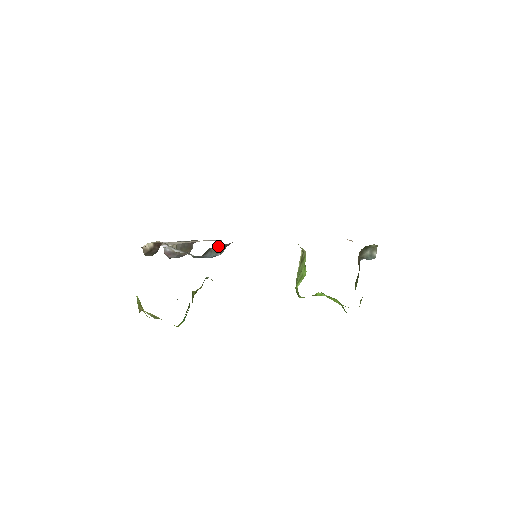
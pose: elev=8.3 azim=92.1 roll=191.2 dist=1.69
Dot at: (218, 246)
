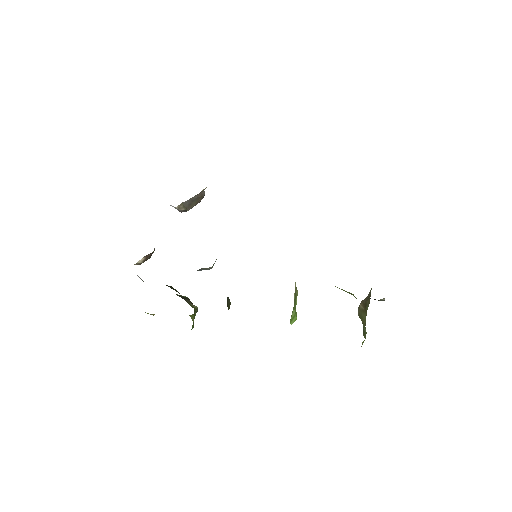
Dot at: occluded
